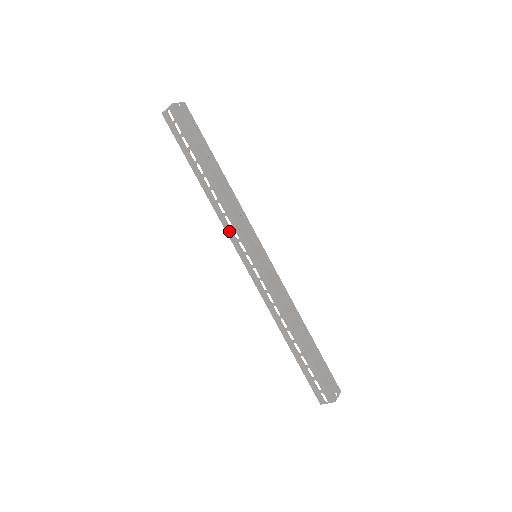
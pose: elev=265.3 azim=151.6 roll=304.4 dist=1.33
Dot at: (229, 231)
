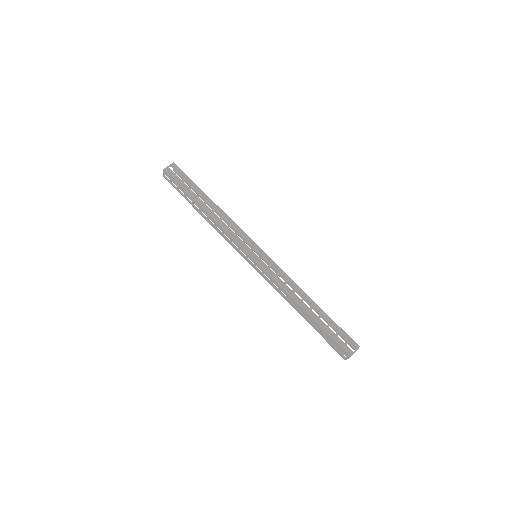
Dot at: (231, 244)
